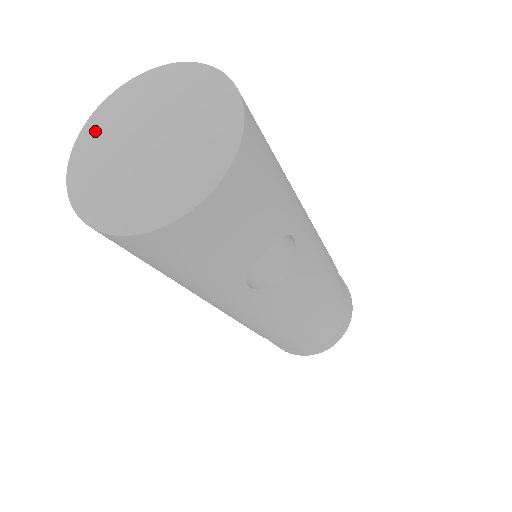
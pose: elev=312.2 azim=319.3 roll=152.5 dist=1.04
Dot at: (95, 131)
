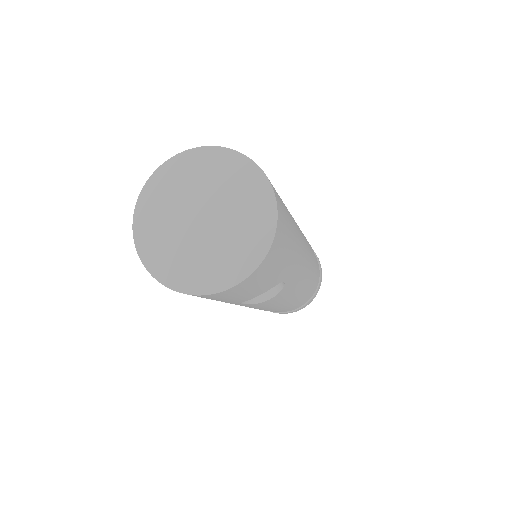
Dot at: (164, 181)
